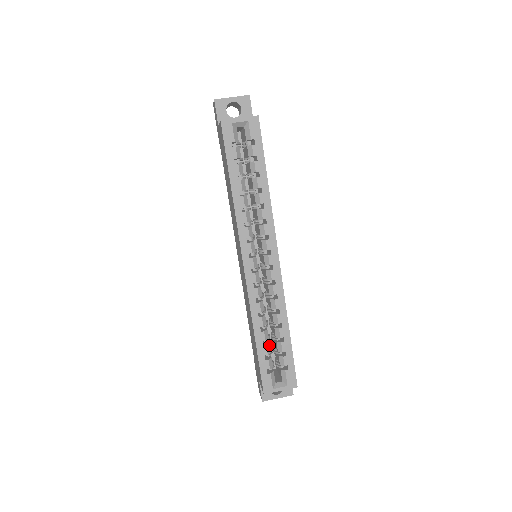
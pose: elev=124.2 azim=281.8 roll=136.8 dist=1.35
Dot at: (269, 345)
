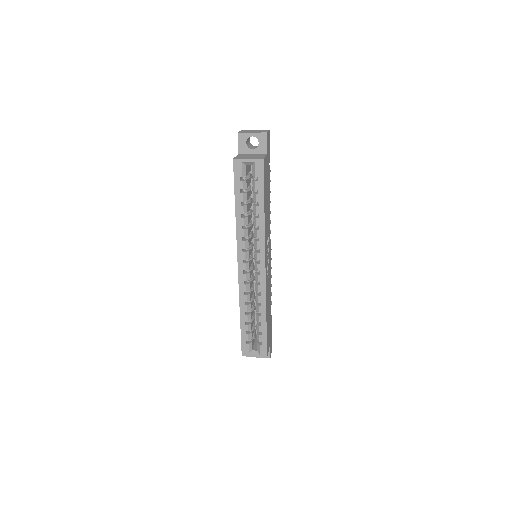
Dot at: (251, 324)
